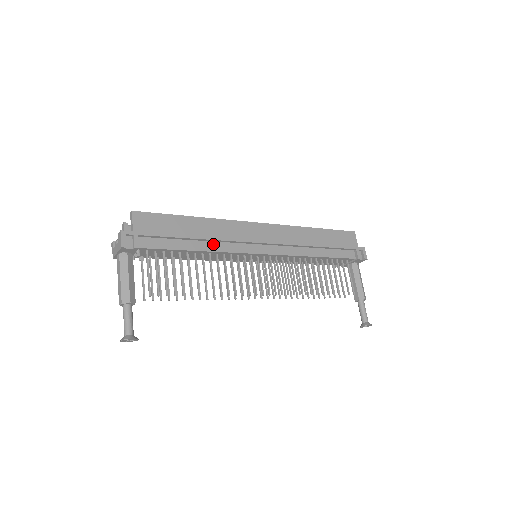
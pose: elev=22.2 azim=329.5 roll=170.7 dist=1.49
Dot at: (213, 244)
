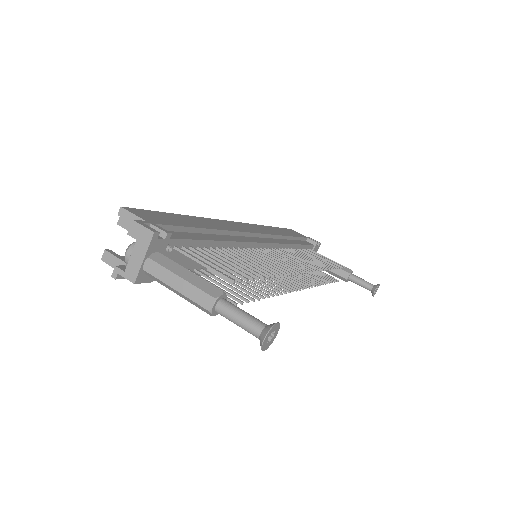
Dot at: (223, 236)
